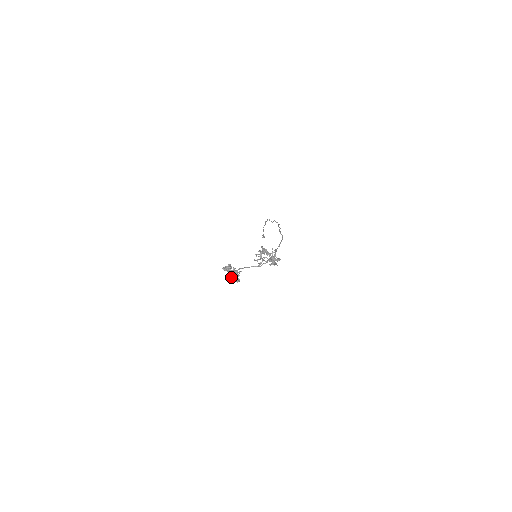
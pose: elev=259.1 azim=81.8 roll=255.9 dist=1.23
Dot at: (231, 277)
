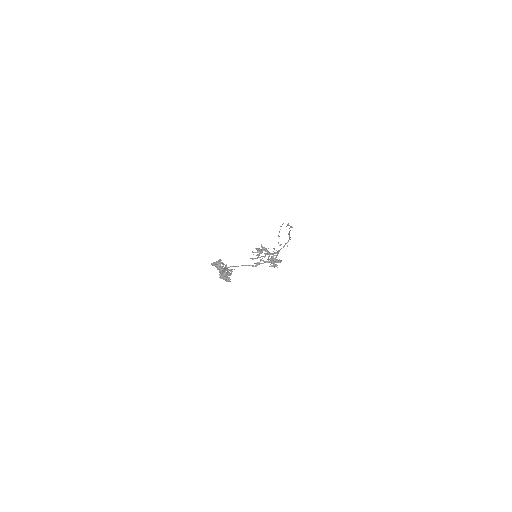
Dot at: (220, 274)
